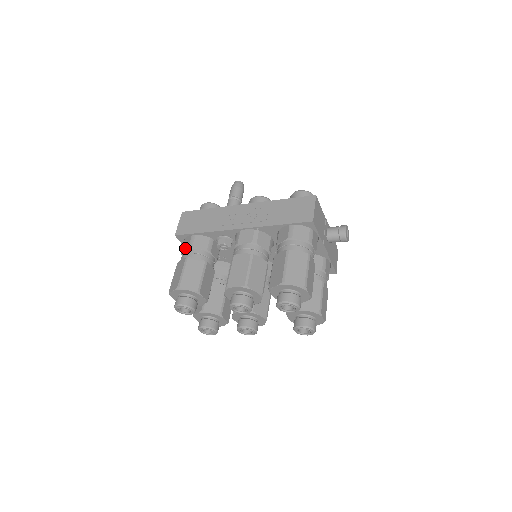
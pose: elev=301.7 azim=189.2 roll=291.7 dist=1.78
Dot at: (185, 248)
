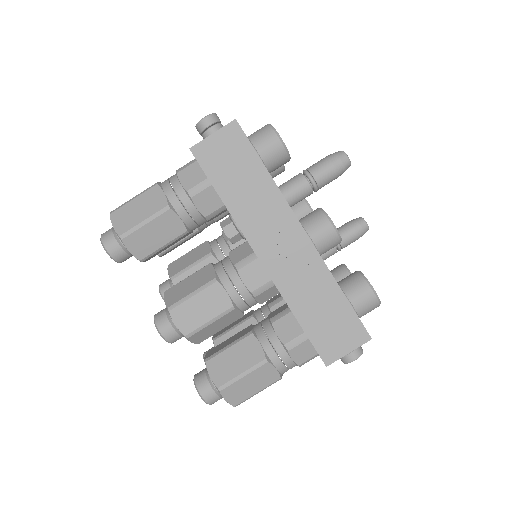
Dot at: (184, 182)
